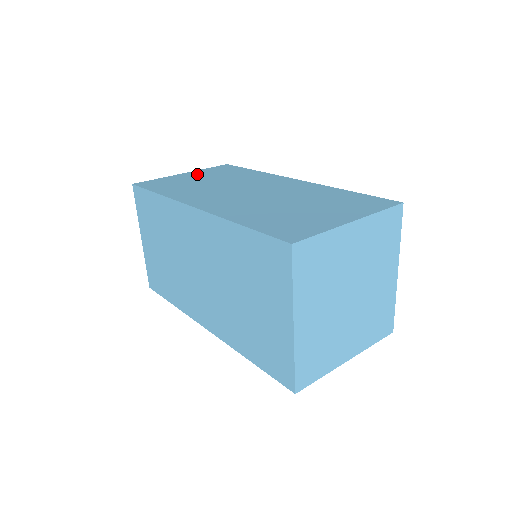
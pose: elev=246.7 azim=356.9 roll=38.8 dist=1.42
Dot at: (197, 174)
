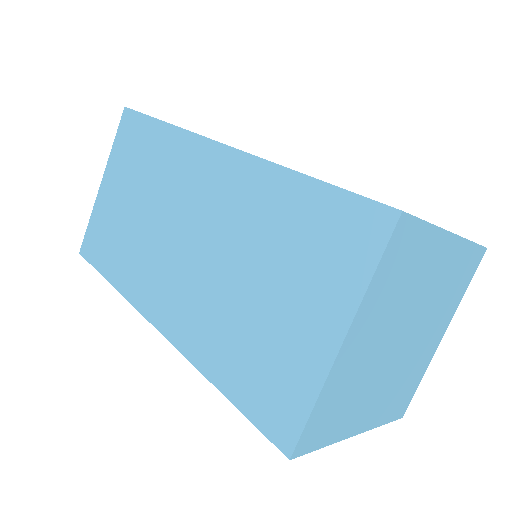
Dot at: occluded
